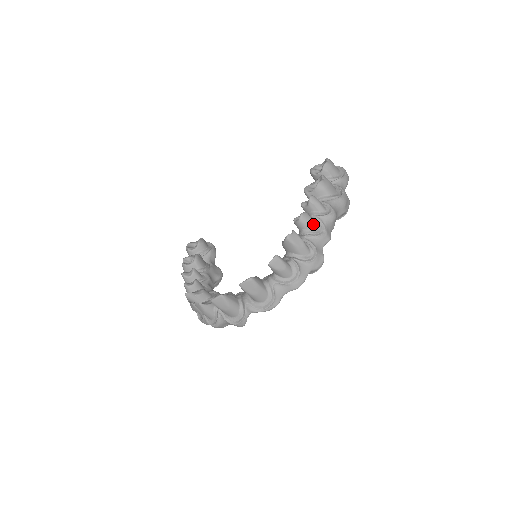
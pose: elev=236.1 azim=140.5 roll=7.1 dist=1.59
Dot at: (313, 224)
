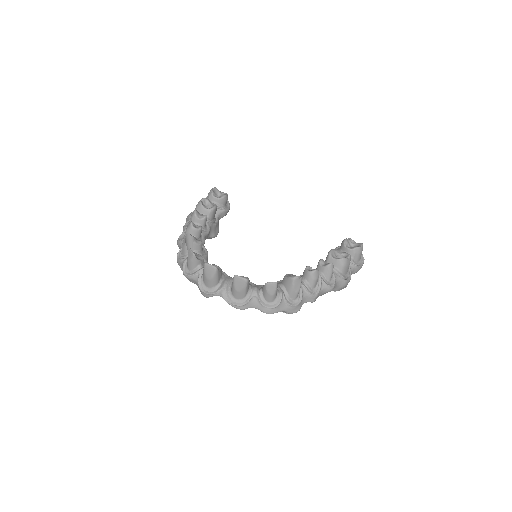
Dot at: (315, 283)
